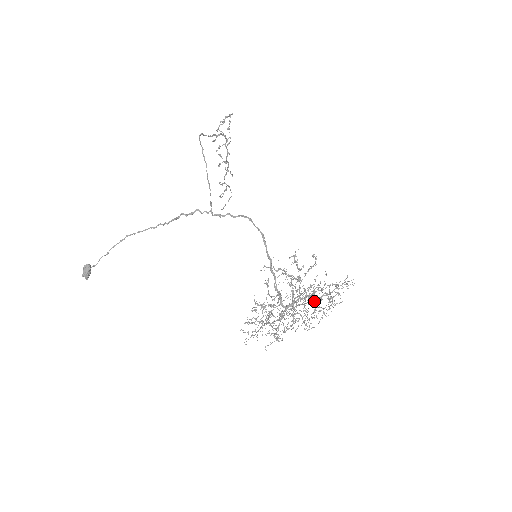
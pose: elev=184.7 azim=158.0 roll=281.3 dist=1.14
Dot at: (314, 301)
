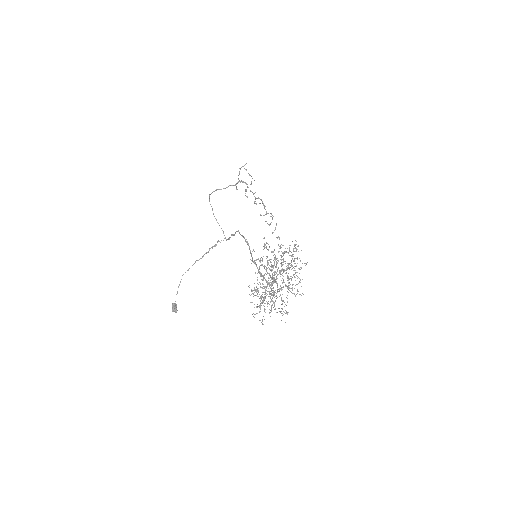
Dot at: occluded
